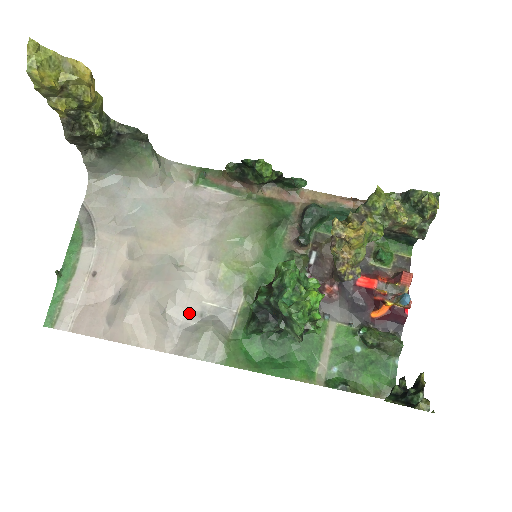
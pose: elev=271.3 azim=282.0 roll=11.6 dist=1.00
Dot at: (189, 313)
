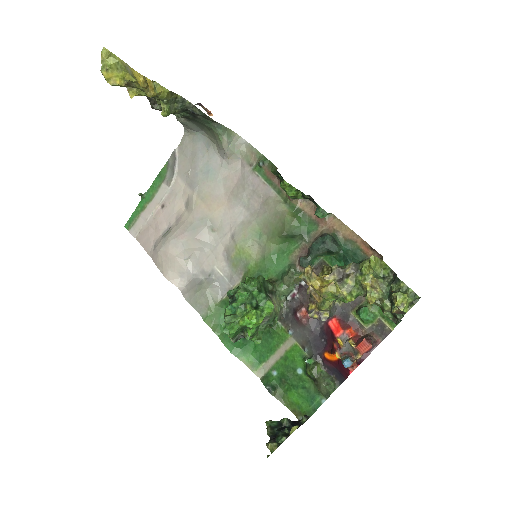
Dot at: (203, 269)
